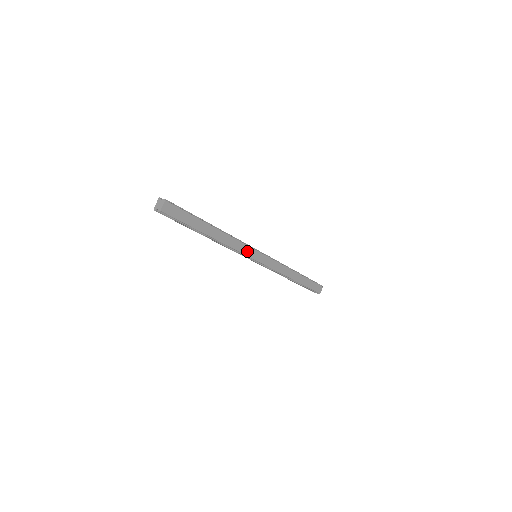
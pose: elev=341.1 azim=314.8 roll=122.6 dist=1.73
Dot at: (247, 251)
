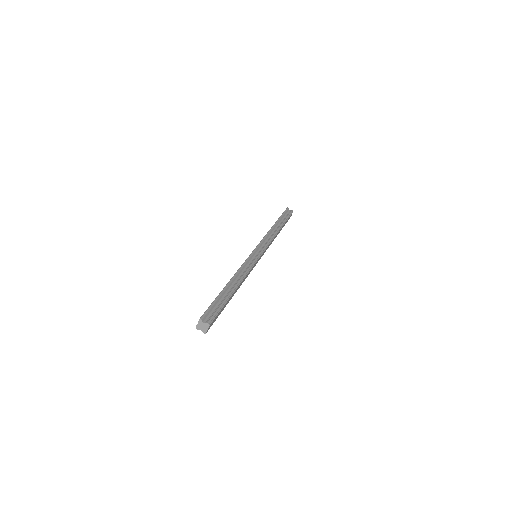
Dot at: (253, 267)
